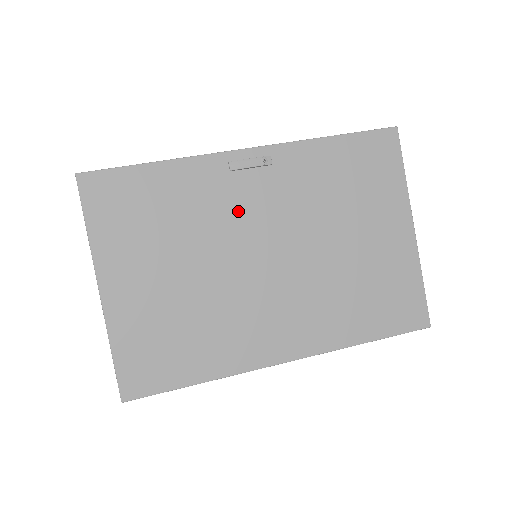
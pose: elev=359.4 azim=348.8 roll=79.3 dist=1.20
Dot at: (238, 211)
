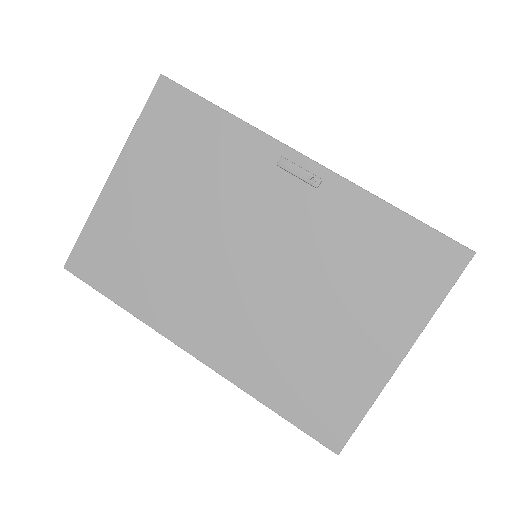
Dot at: (255, 203)
